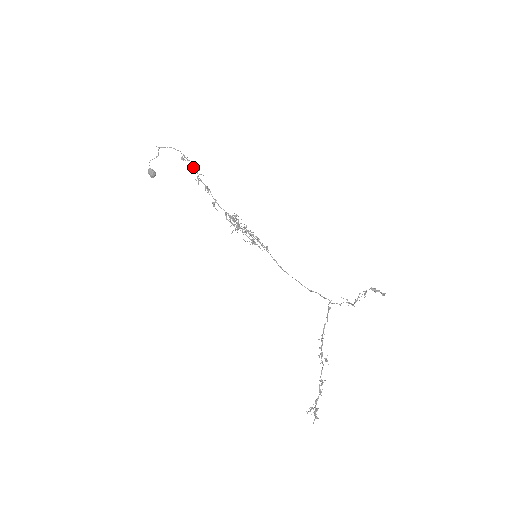
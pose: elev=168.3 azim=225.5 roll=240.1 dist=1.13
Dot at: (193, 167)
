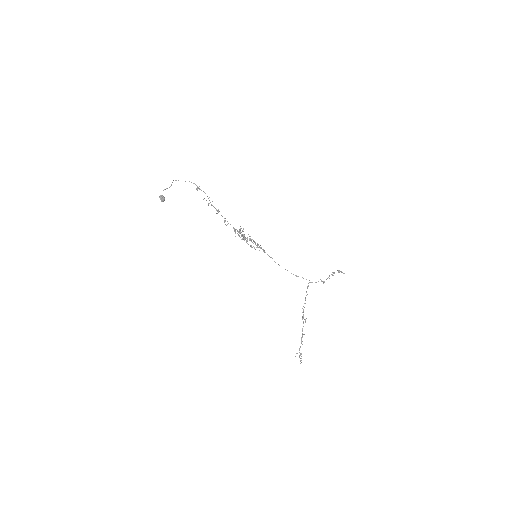
Dot at: occluded
